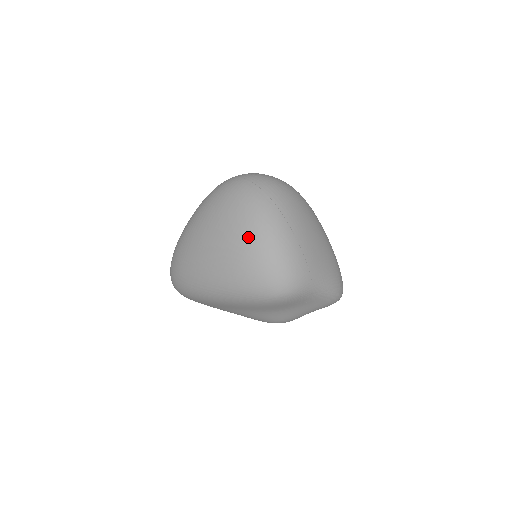
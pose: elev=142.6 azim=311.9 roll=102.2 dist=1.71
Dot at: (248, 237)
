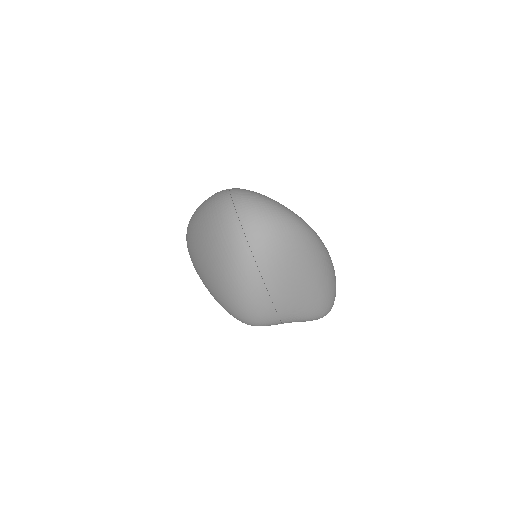
Dot at: (223, 277)
